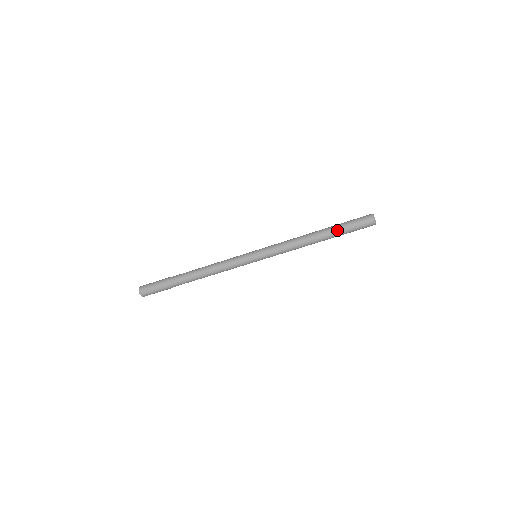
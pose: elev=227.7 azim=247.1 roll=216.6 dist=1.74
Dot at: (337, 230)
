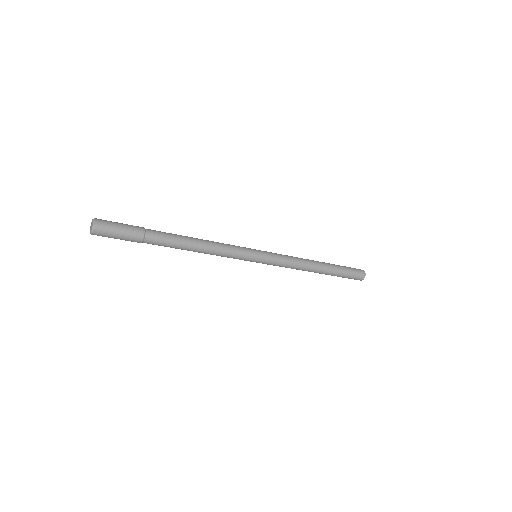
Dot at: (338, 270)
